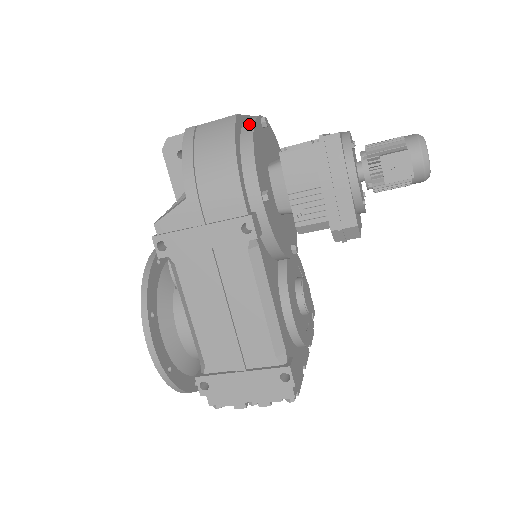
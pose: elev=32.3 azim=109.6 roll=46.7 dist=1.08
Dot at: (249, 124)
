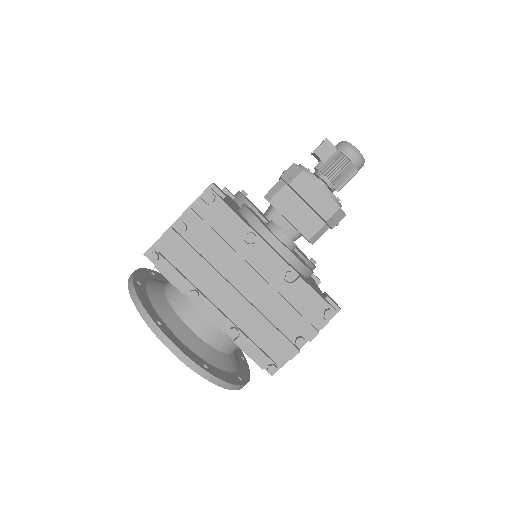
Dot at: occluded
